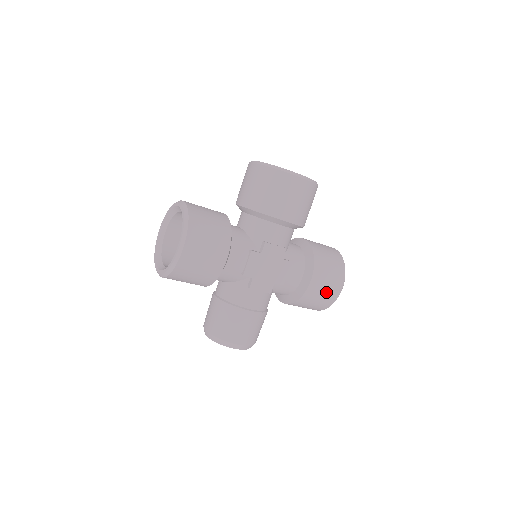
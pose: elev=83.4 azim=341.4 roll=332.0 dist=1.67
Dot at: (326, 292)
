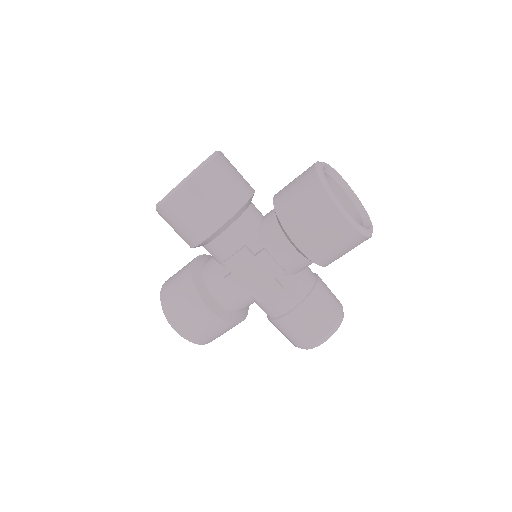
Dot at: (330, 237)
